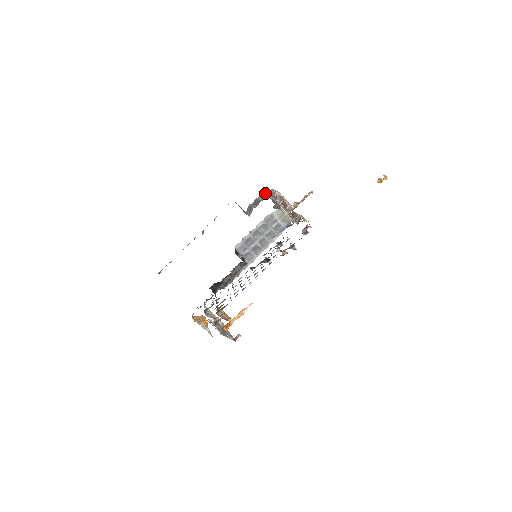
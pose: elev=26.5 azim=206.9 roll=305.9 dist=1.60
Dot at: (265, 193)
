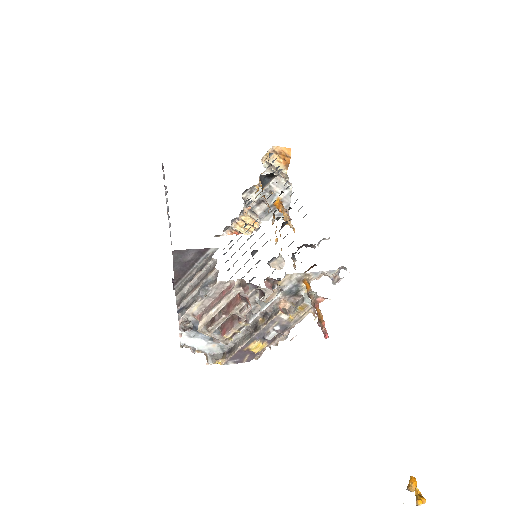
Dot at: (181, 312)
